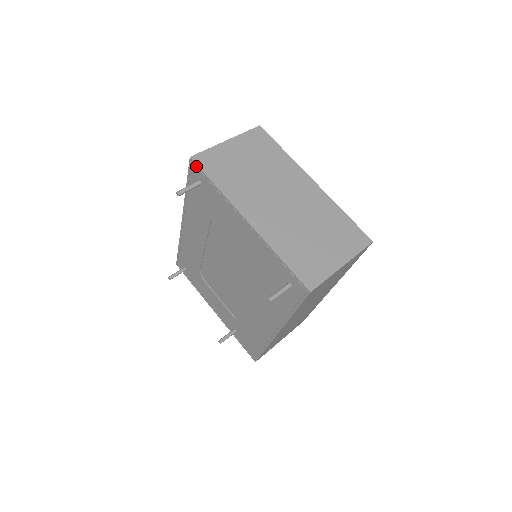
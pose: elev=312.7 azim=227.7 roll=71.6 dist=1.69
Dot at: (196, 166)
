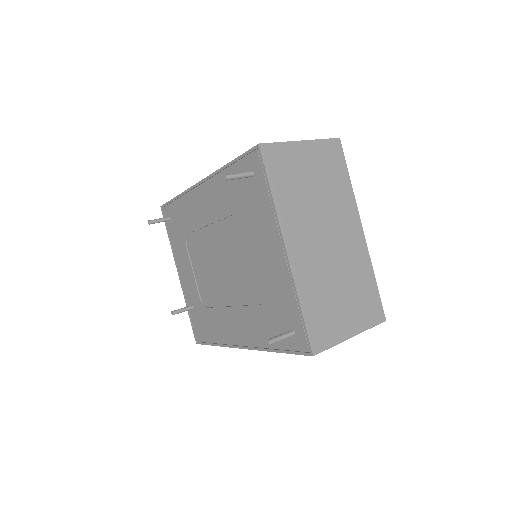
Dot at: (260, 157)
